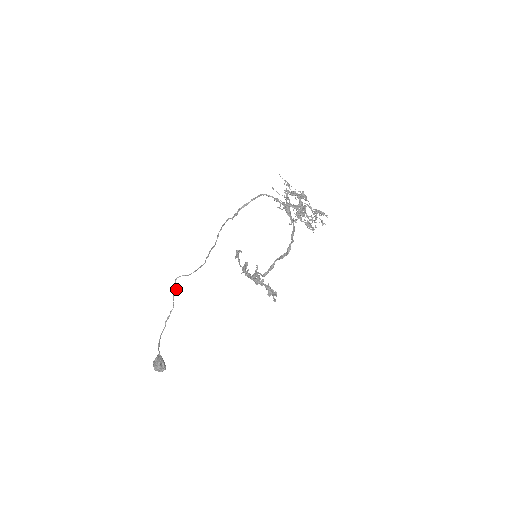
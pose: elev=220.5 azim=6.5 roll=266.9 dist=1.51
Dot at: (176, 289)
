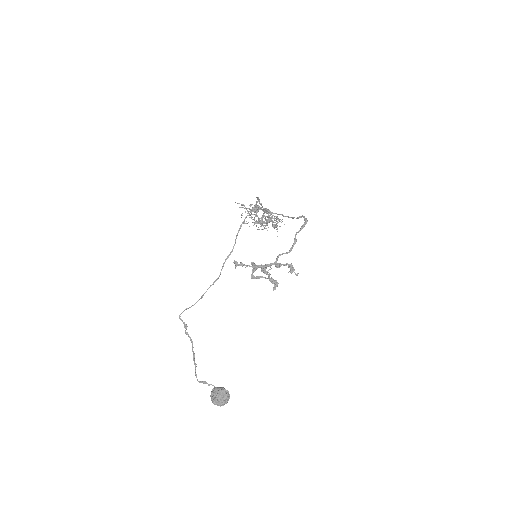
Dot at: (186, 325)
